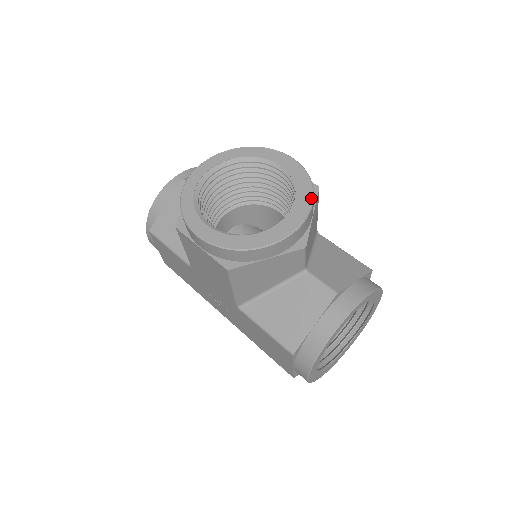
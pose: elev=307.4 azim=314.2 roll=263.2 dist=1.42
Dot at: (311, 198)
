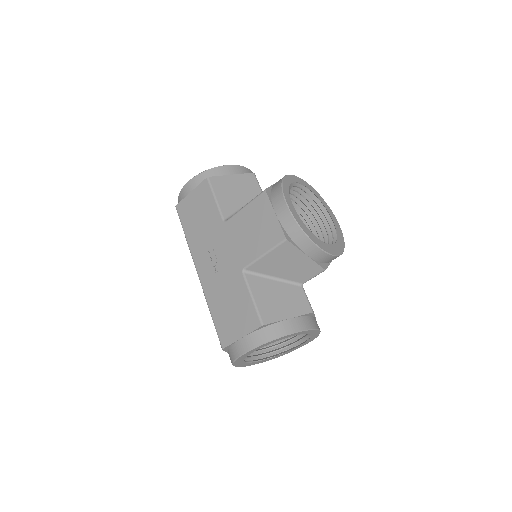
Dot at: (343, 249)
